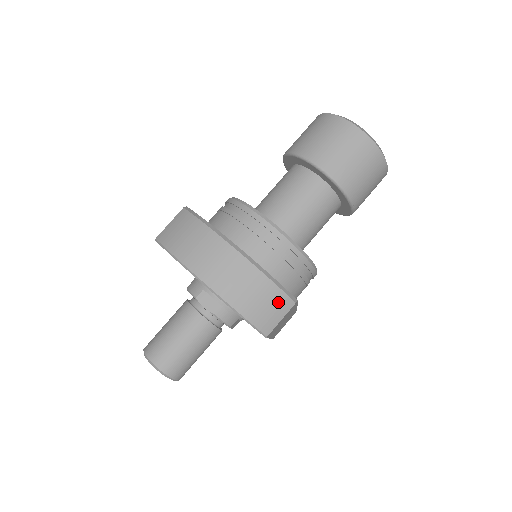
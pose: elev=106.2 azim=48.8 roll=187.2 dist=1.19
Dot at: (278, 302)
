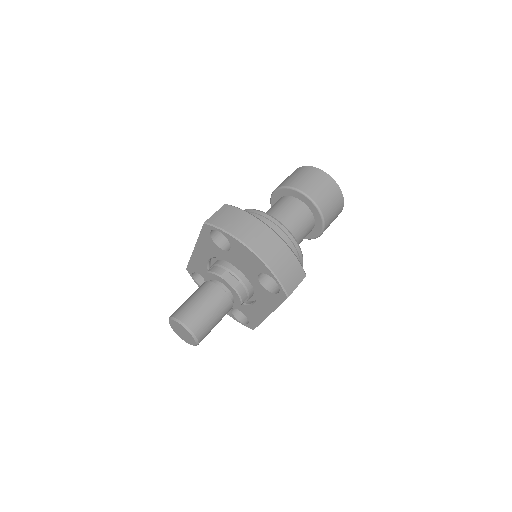
Dot at: (298, 272)
